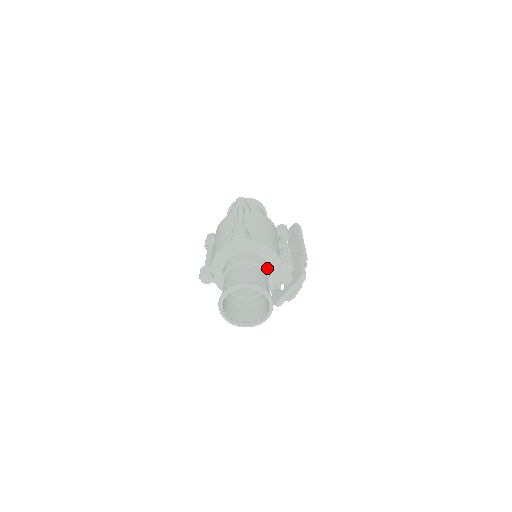
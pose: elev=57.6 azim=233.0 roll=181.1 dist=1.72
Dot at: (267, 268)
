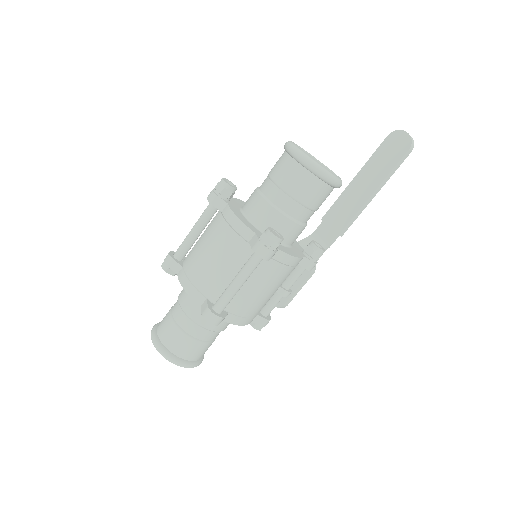
Dot at: occluded
